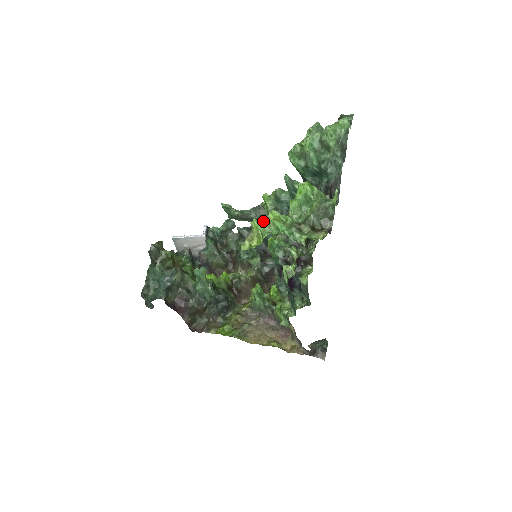
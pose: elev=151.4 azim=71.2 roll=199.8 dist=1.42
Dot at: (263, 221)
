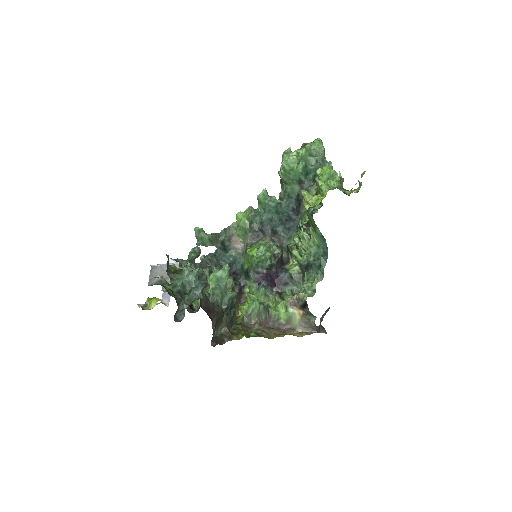
Dot at: (229, 243)
